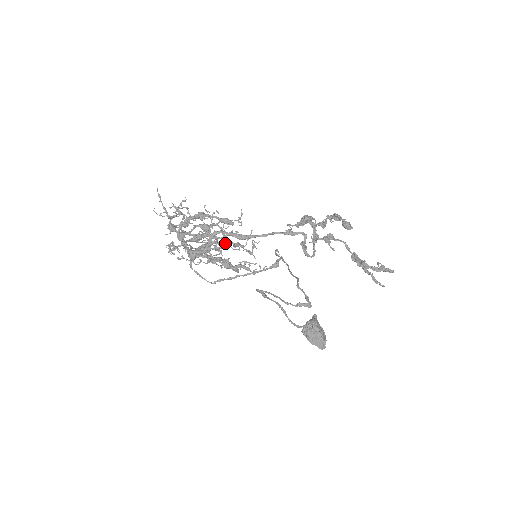
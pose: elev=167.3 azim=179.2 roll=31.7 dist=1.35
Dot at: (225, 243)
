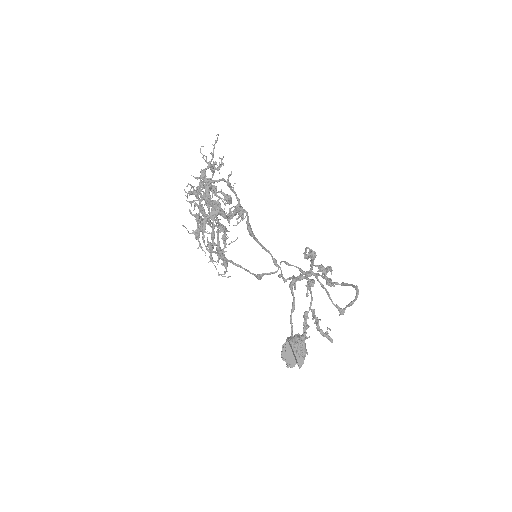
Dot at: (222, 228)
